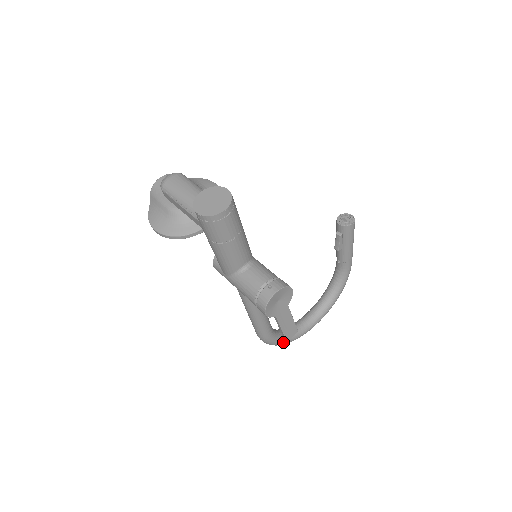
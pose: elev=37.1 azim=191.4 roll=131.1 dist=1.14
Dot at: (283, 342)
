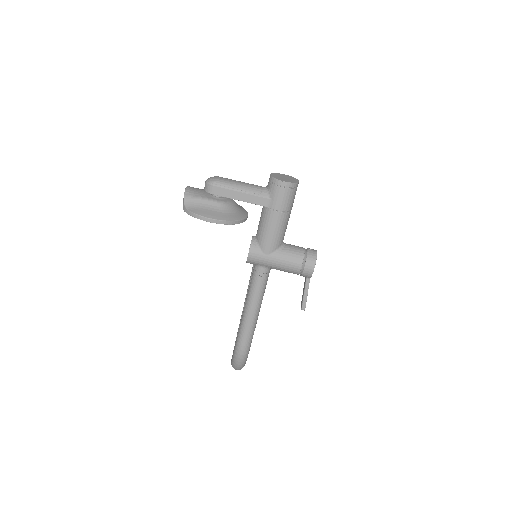
Dot at: occluded
